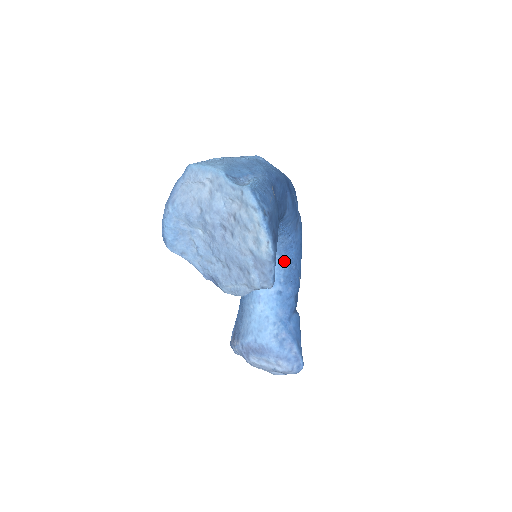
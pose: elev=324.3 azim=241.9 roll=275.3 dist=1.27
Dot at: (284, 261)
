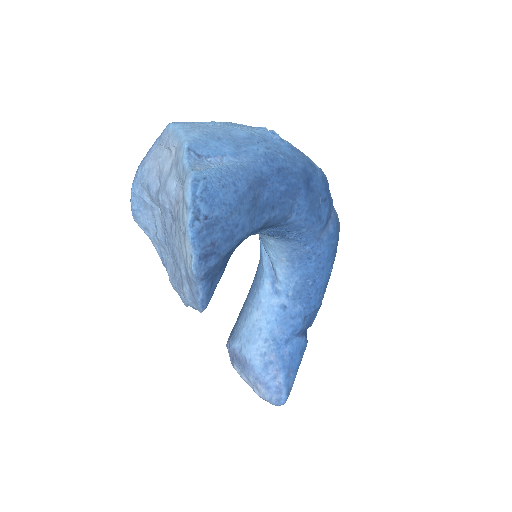
Dot at: (297, 272)
